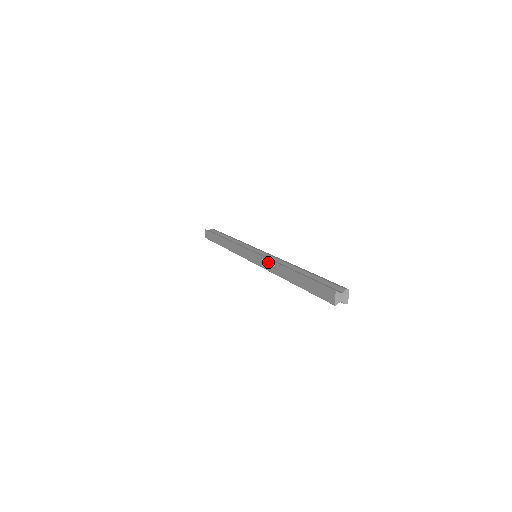
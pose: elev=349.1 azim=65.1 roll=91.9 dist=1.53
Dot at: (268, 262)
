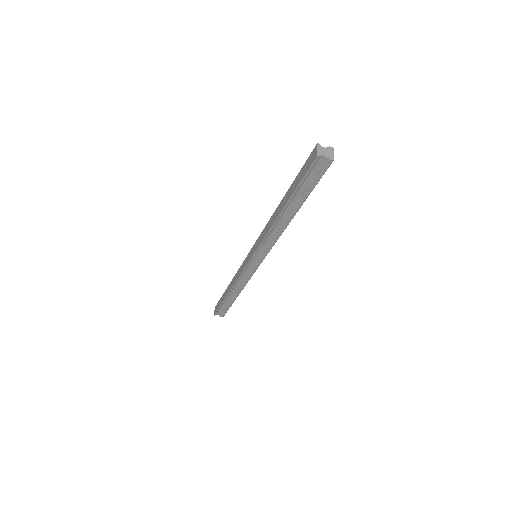
Dot at: (264, 231)
